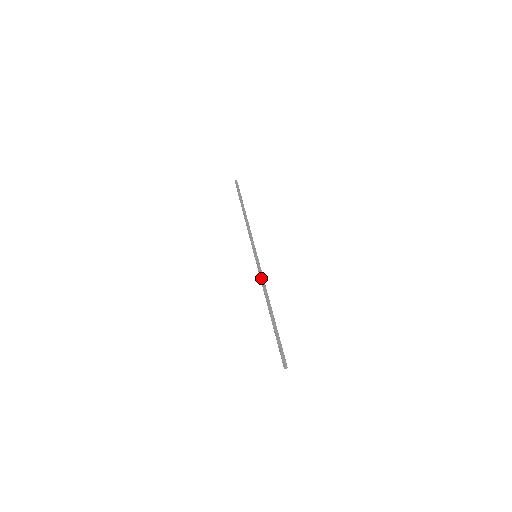
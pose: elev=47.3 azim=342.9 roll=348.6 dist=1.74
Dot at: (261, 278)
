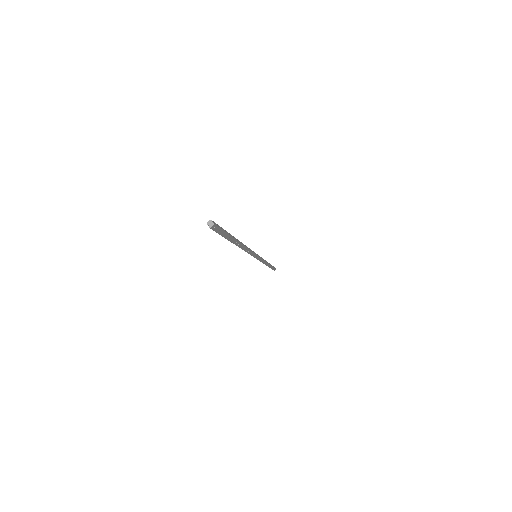
Dot at: occluded
